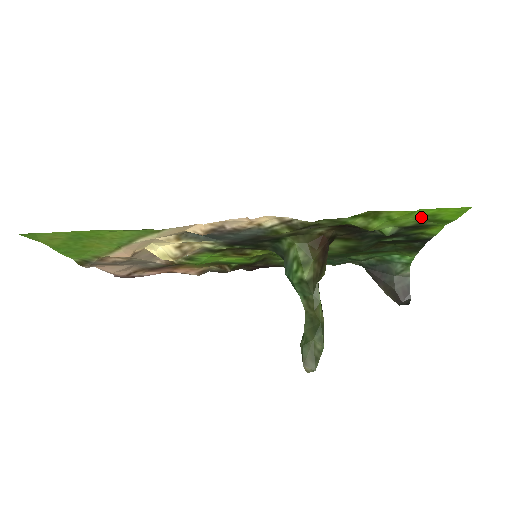
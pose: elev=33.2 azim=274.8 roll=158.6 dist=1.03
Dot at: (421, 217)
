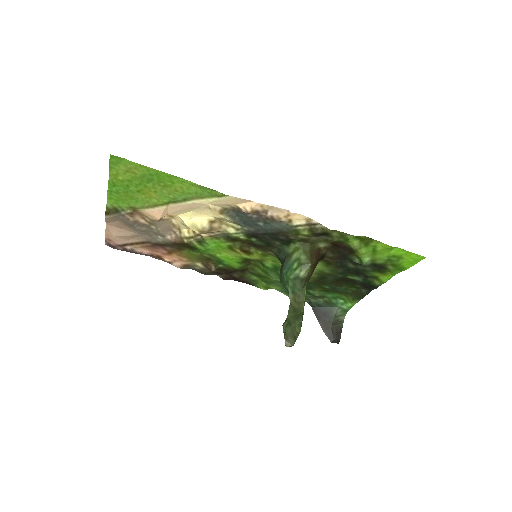
Dot at: (391, 257)
